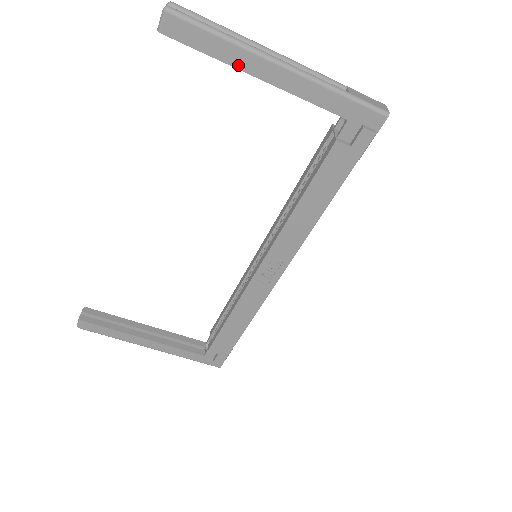
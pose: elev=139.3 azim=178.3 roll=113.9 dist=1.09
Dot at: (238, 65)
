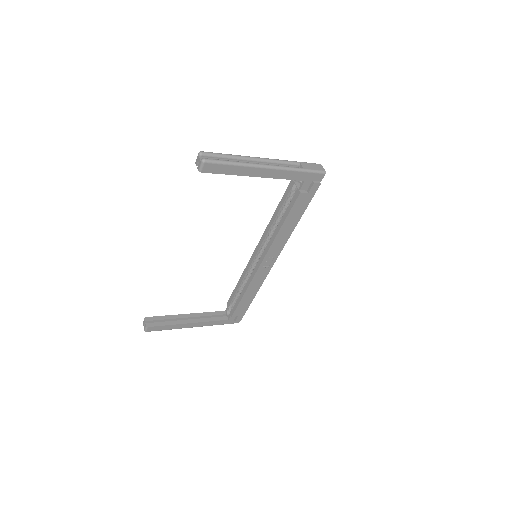
Dot at: (244, 174)
